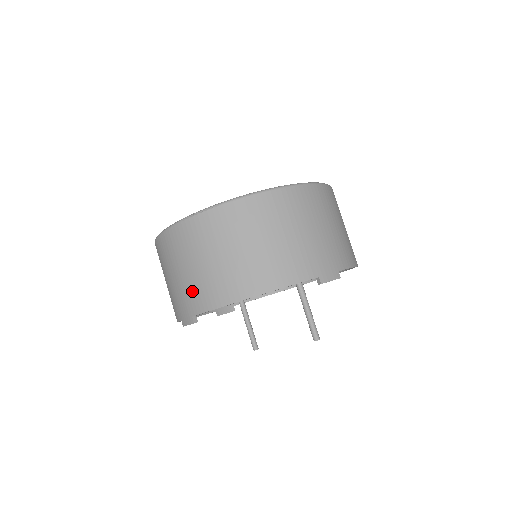
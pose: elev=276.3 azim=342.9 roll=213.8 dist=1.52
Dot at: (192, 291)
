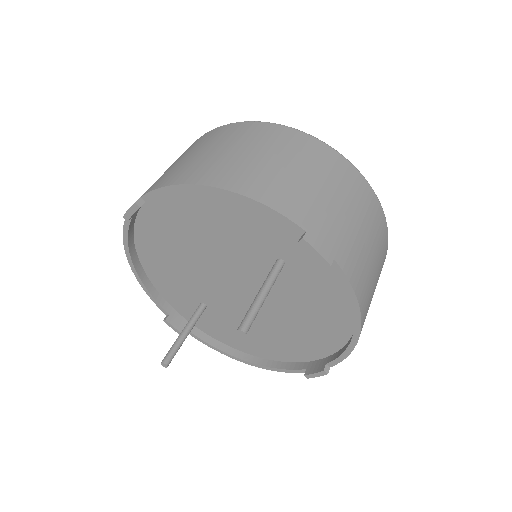
Dot at: (166, 174)
